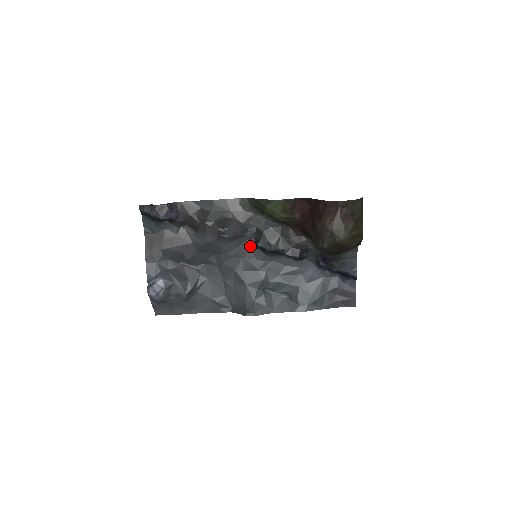
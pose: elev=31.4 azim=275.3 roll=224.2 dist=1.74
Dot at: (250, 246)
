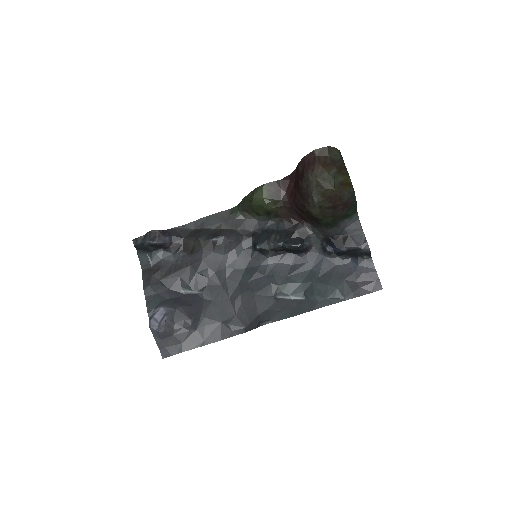
Dot at: (250, 254)
